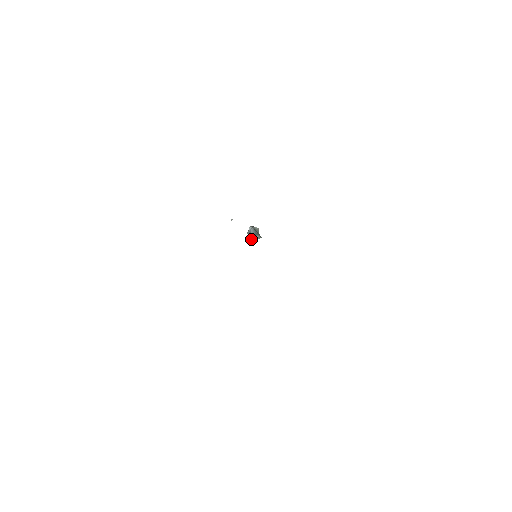
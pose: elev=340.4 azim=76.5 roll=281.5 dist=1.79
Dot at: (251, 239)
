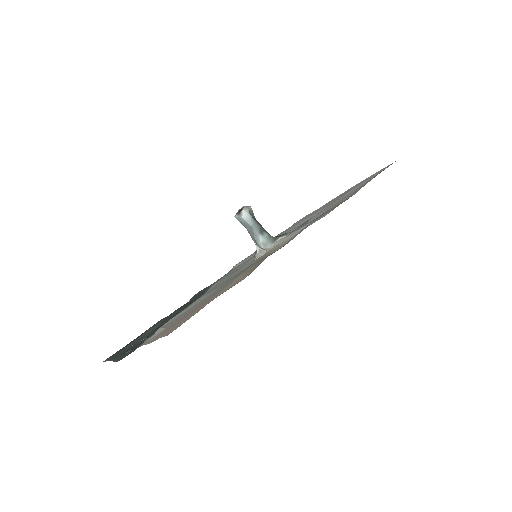
Dot at: (254, 239)
